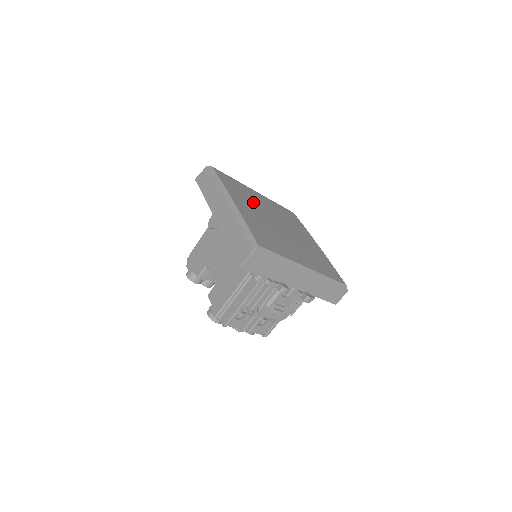
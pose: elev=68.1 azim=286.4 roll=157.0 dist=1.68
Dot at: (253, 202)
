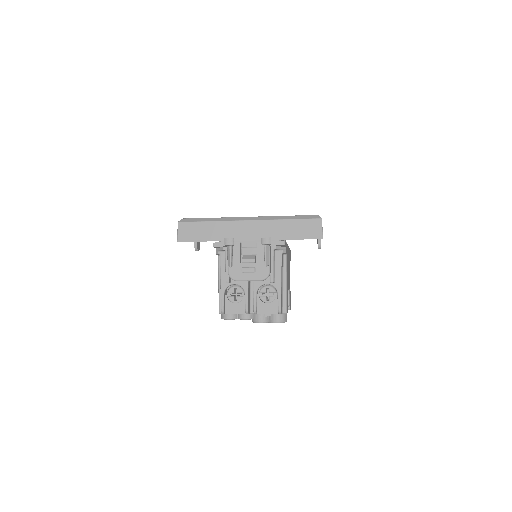
Dot at: occluded
